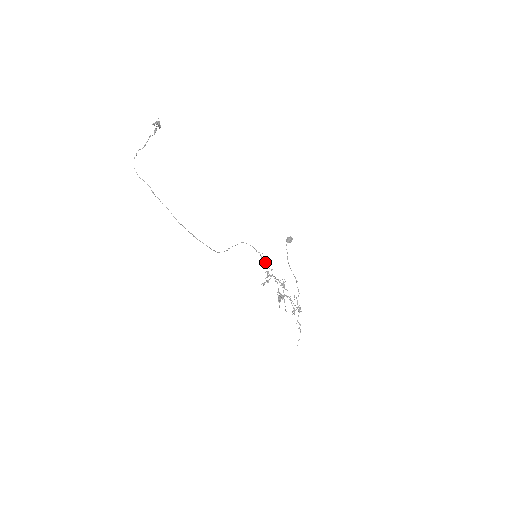
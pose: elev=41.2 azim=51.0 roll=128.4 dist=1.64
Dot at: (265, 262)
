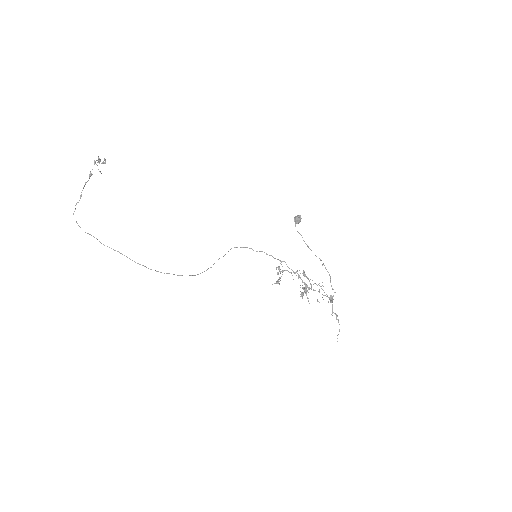
Dot at: (273, 257)
